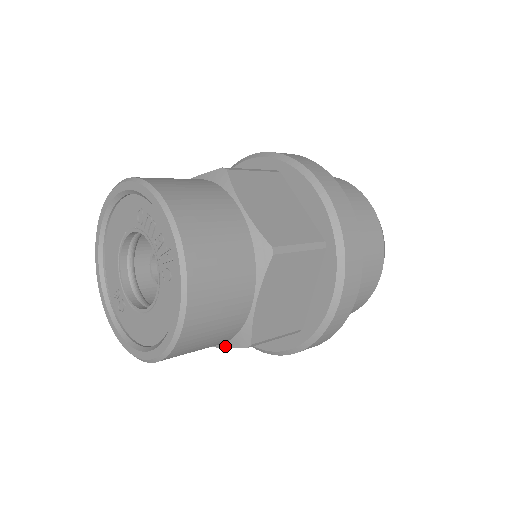
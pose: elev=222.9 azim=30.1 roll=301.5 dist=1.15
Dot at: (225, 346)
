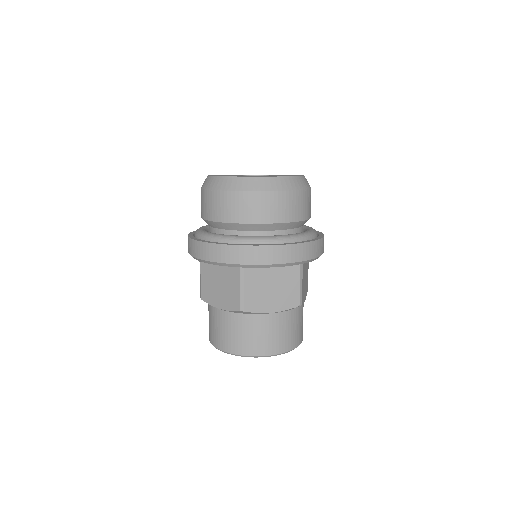
Dot at: occluded
